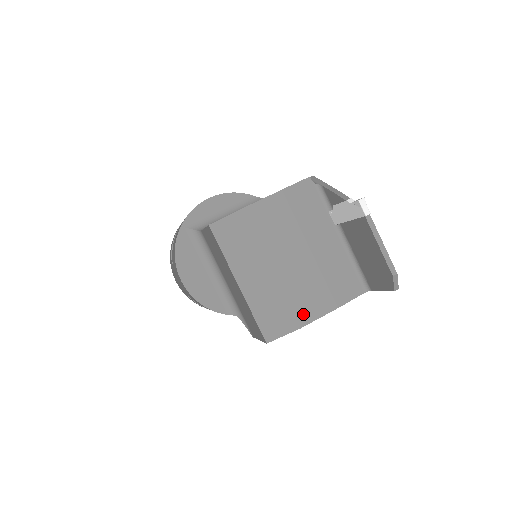
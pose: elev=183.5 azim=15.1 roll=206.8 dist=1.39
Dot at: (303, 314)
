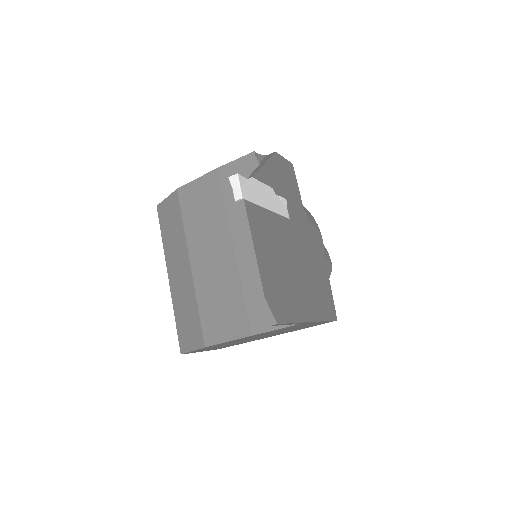
Dot at: (211, 330)
